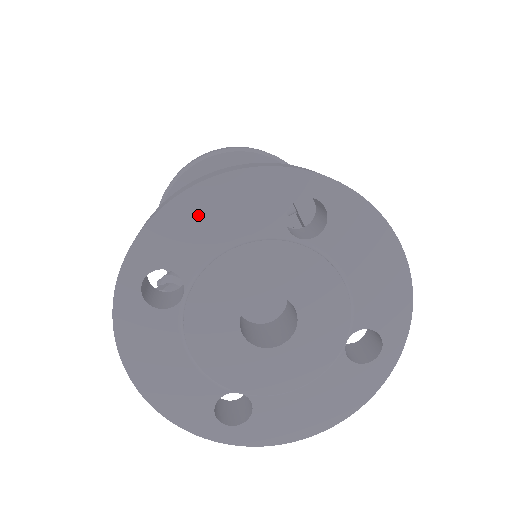
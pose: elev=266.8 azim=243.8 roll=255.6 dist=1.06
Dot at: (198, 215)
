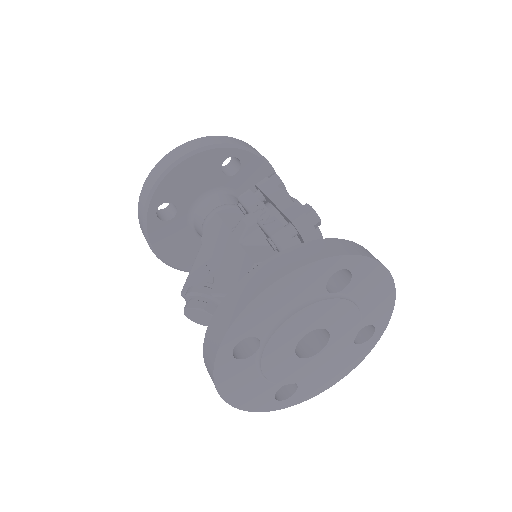
Dot at: (271, 301)
